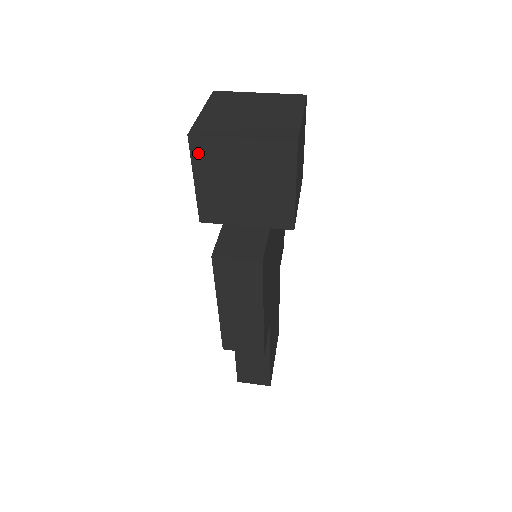
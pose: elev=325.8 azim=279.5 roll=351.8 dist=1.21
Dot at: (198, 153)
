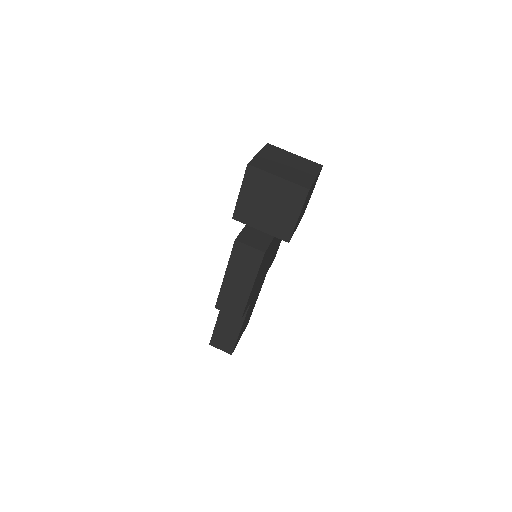
Dot at: (249, 176)
